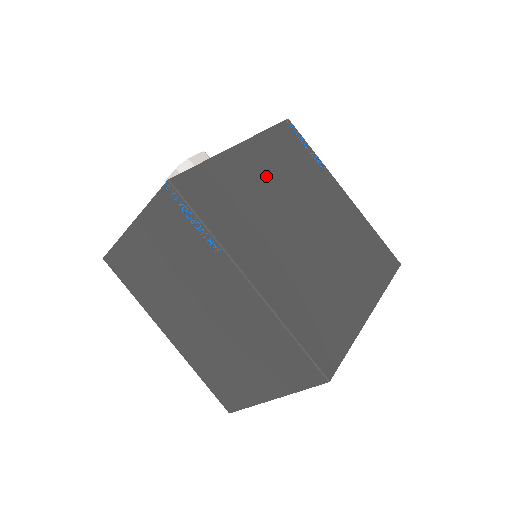
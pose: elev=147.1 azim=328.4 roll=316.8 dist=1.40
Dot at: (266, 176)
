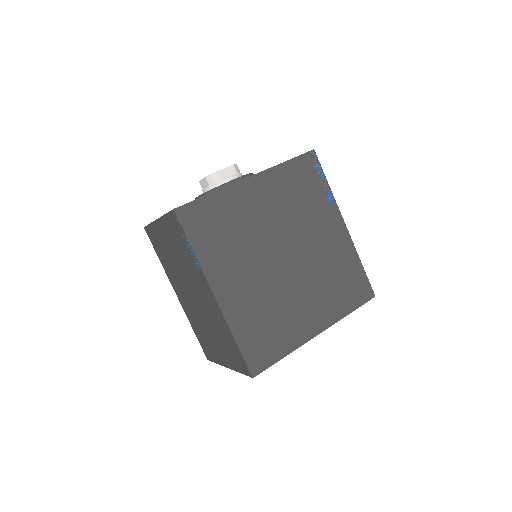
Dot at: (266, 207)
